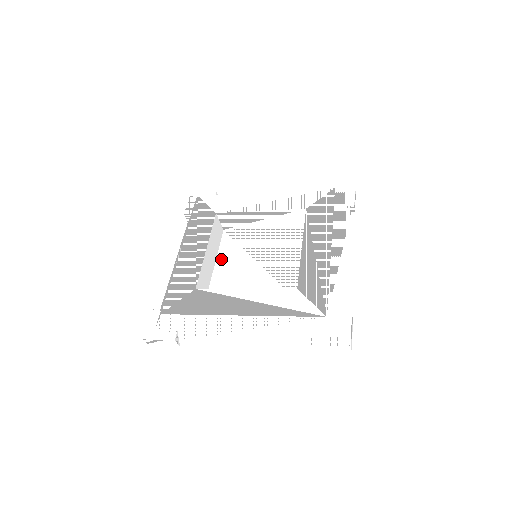
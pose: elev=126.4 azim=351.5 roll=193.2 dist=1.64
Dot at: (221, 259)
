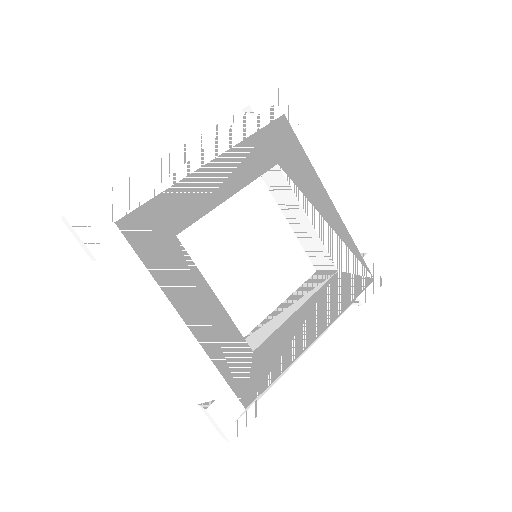
Dot at: (225, 205)
